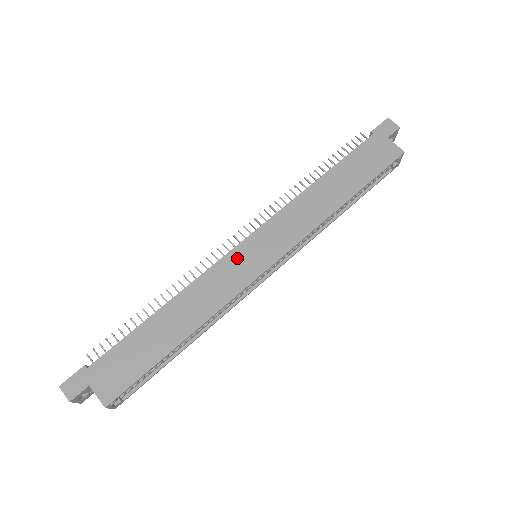
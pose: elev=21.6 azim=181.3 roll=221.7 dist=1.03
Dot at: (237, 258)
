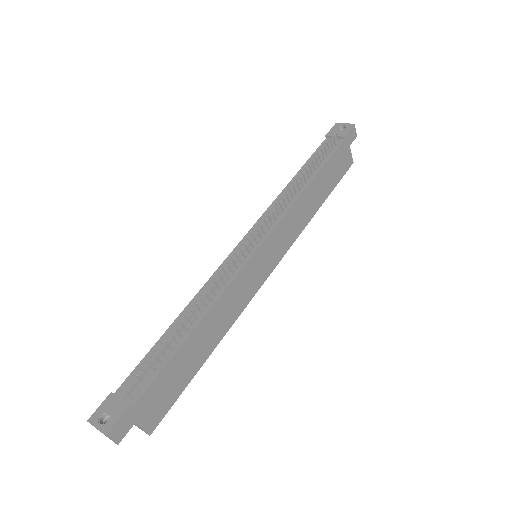
Dot at: (253, 266)
